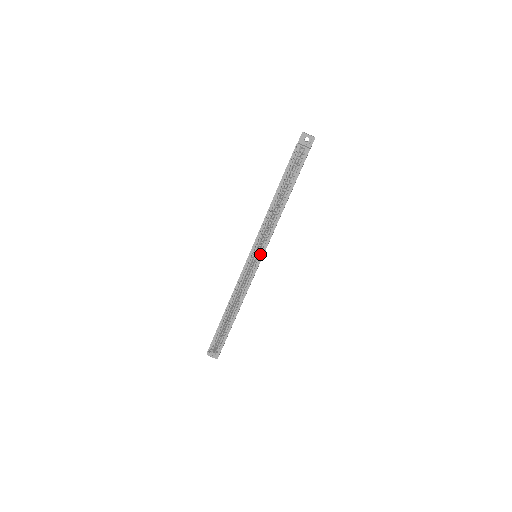
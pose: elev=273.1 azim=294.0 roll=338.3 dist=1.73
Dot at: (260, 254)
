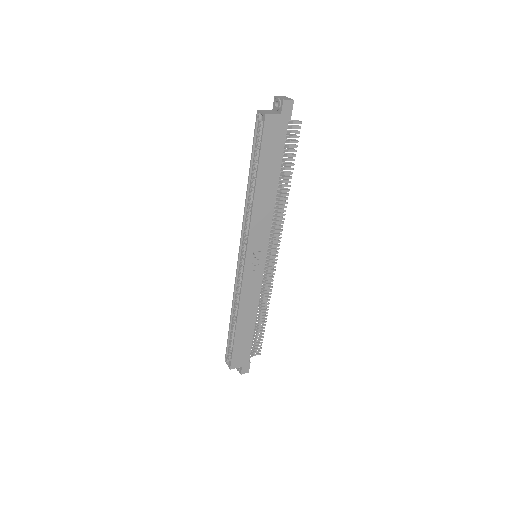
Dot at: (246, 251)
